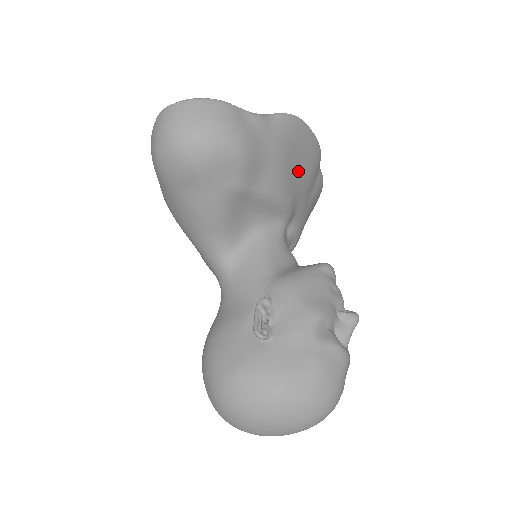
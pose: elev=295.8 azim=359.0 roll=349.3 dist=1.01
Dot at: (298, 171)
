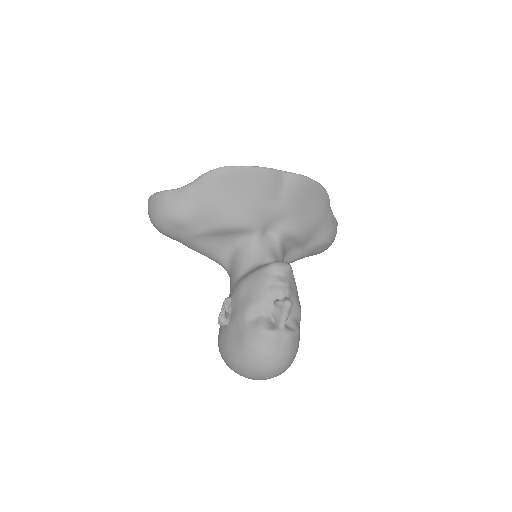
Dot at: (242, 199)
